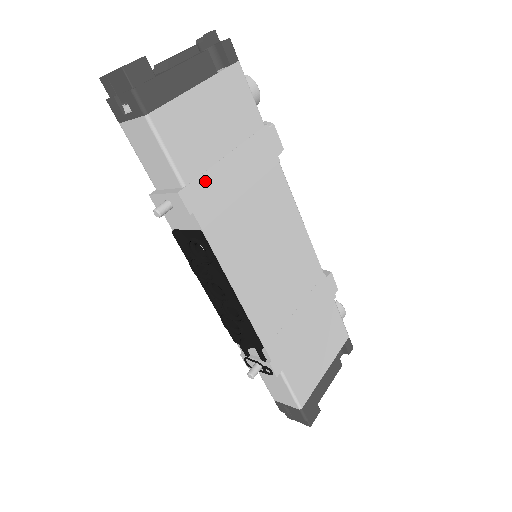
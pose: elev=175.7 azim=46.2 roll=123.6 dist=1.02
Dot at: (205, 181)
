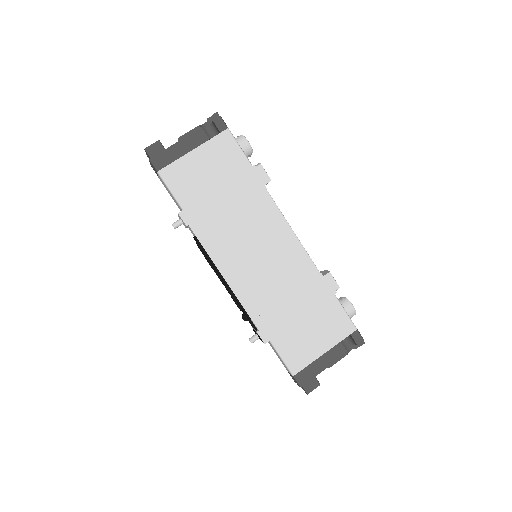
Dot at: (199, 206)
